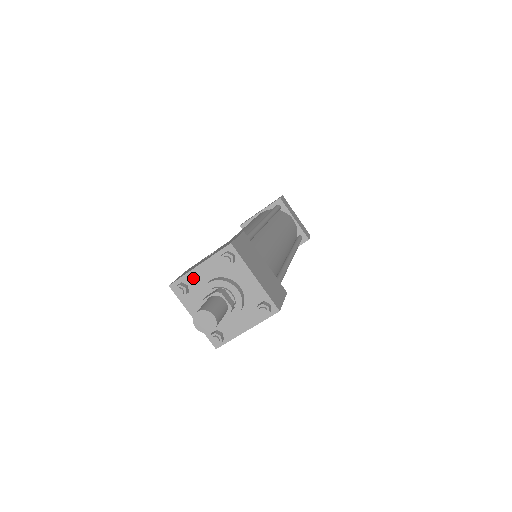
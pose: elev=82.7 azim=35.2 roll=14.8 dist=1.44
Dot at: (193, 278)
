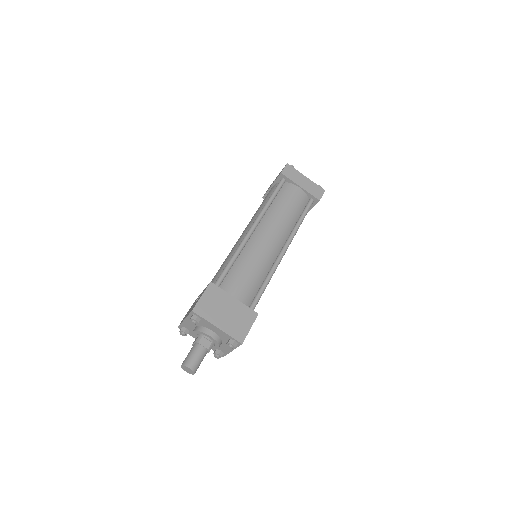
Dot at: (186, 325)
